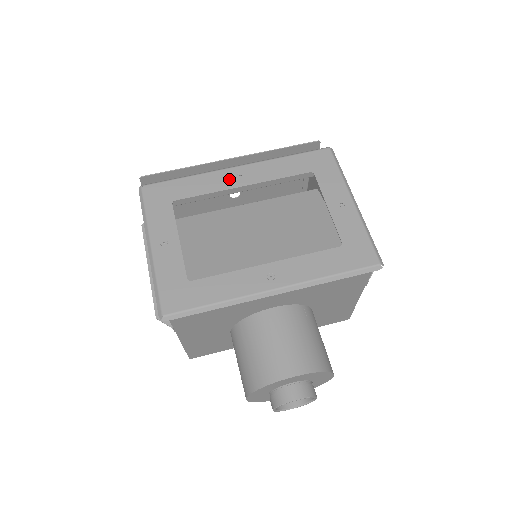
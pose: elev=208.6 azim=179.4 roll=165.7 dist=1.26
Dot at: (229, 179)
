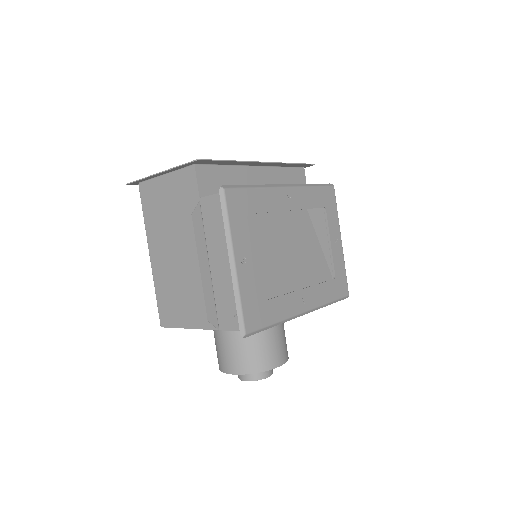
Dot at: (282, 200)
